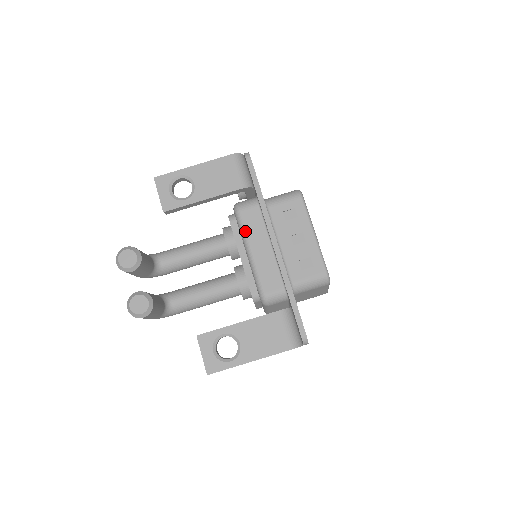
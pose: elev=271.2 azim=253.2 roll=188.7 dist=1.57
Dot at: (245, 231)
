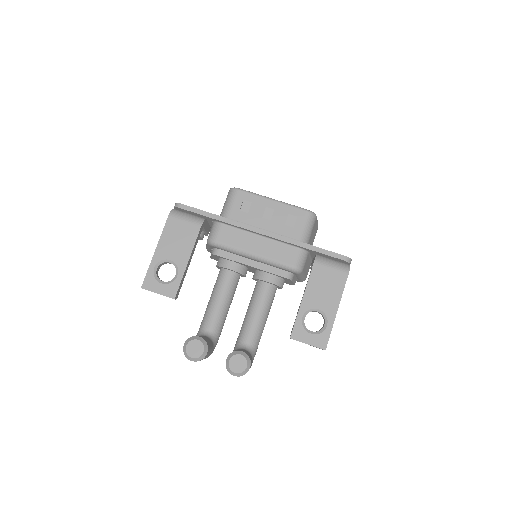
Dot at: (235, 248)
